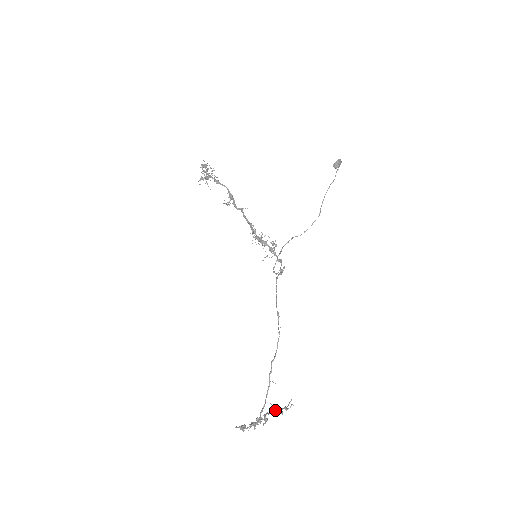
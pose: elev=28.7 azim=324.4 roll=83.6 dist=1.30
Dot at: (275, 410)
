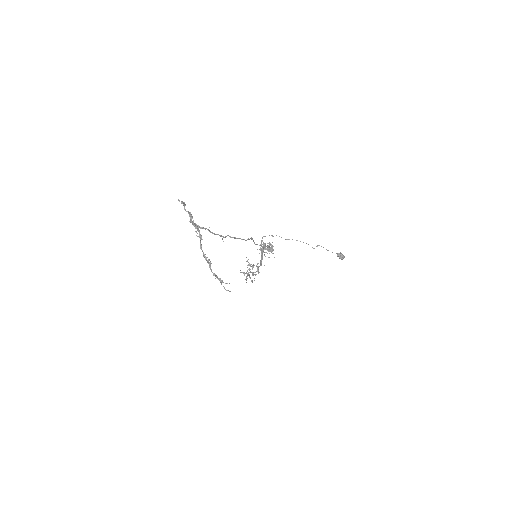
Dot at: occluded
